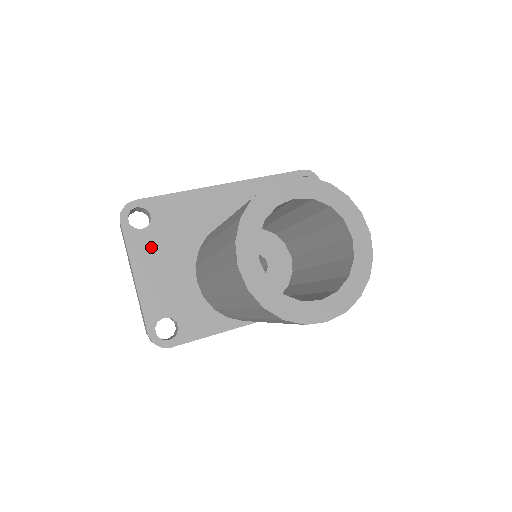
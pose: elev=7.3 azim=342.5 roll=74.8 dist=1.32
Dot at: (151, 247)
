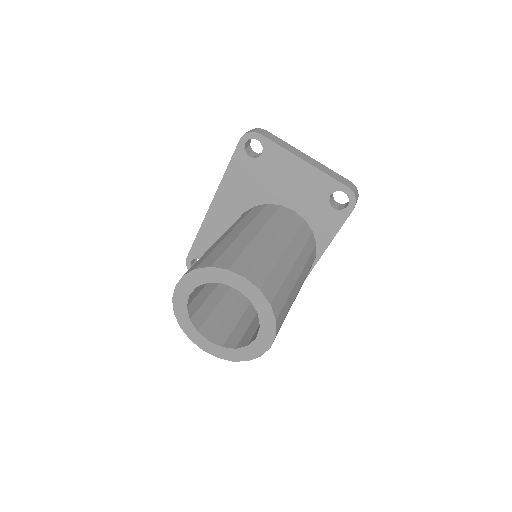
Dot at: occluded
